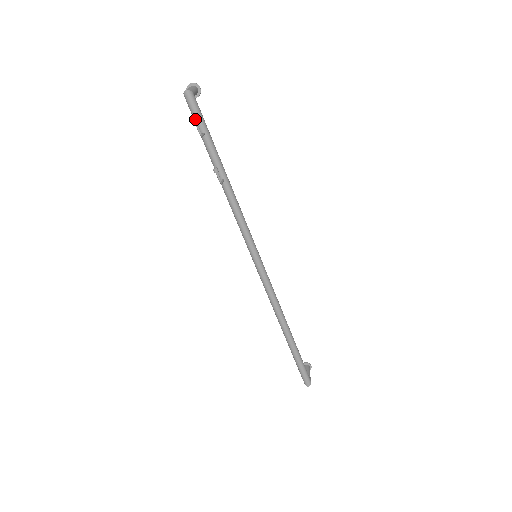
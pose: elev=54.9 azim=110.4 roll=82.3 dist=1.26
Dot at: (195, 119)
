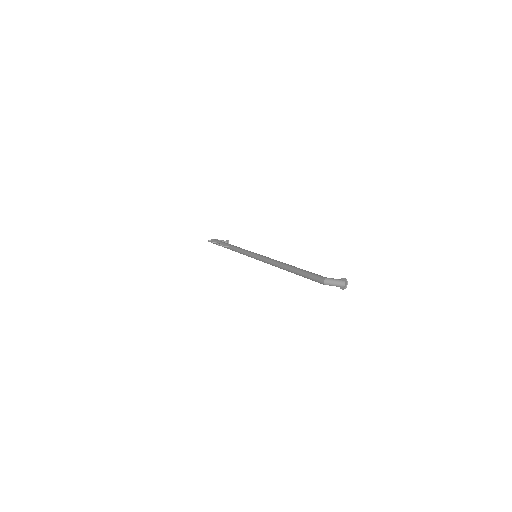
Dot at: (208, 240)
